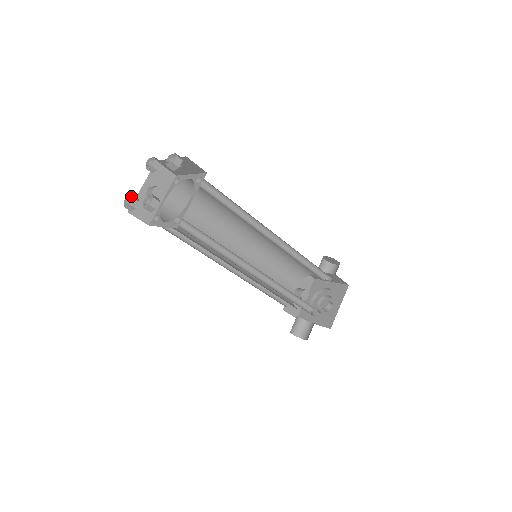
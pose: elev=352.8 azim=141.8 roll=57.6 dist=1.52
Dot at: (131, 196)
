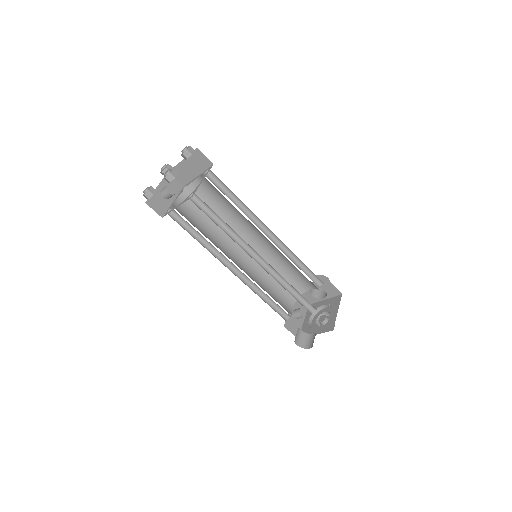
Dot at: (149, 187)
